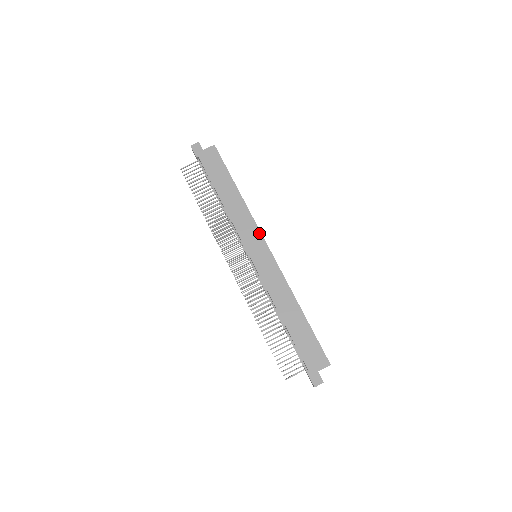
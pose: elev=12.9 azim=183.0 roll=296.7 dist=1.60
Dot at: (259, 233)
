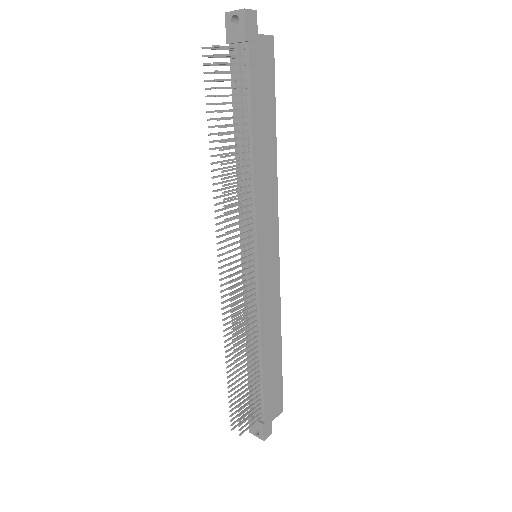
Dot at: (277, 226)
